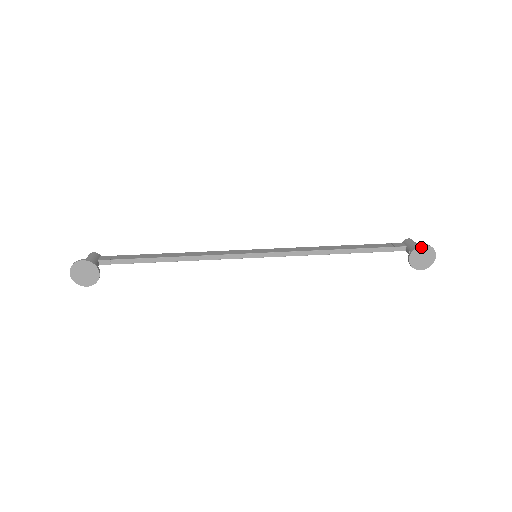
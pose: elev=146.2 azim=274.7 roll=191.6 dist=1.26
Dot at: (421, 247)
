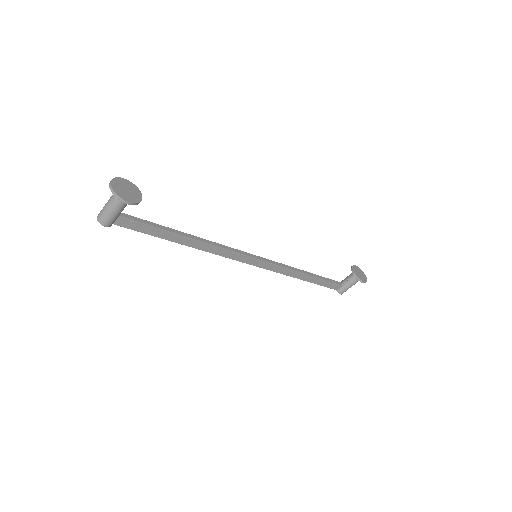
Dot at: (355, 266)
